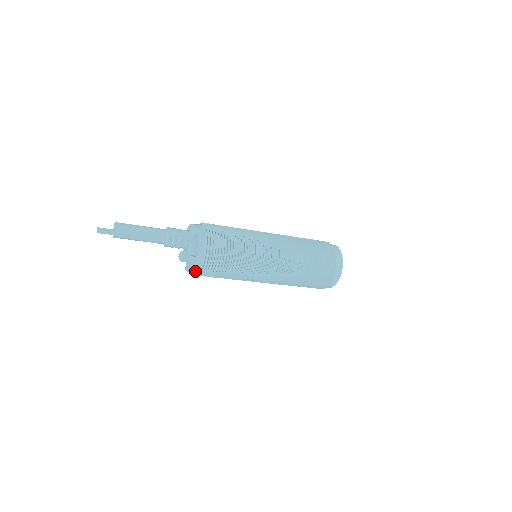
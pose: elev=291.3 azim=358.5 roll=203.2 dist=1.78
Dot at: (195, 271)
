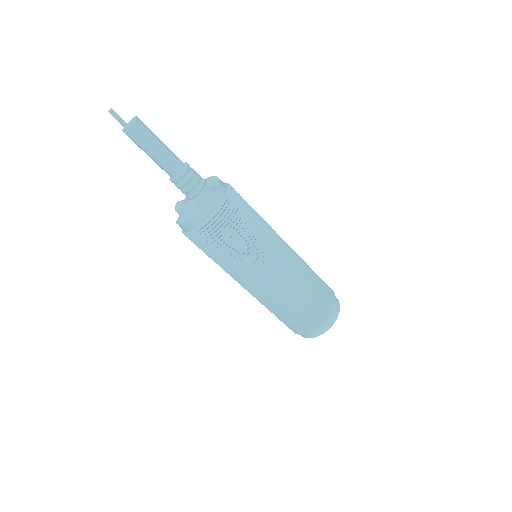
Dot at: (191, 226)
